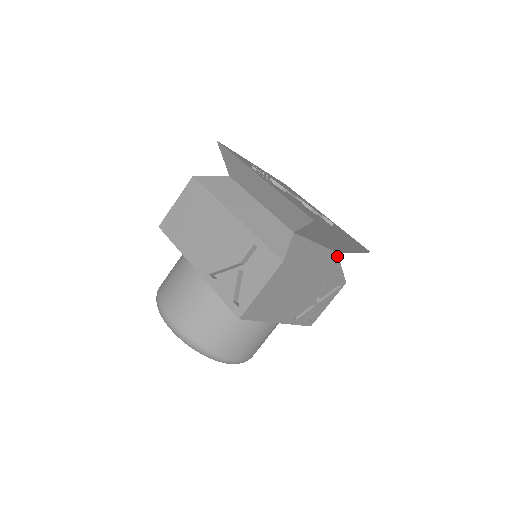
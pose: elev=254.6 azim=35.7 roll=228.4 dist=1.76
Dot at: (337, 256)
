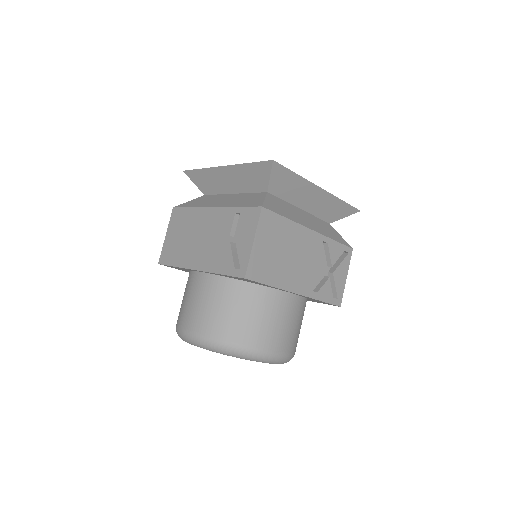
Dot at: (331, 226)
